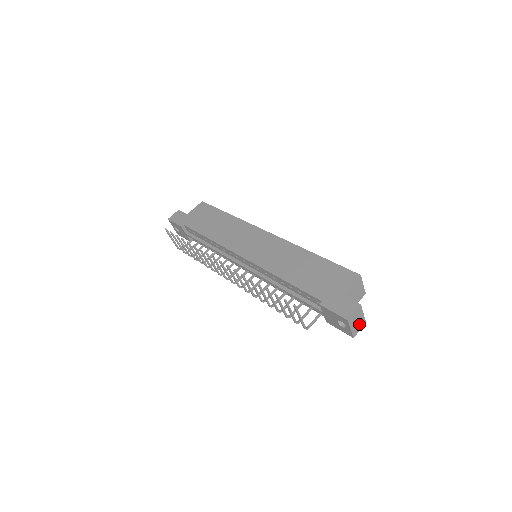
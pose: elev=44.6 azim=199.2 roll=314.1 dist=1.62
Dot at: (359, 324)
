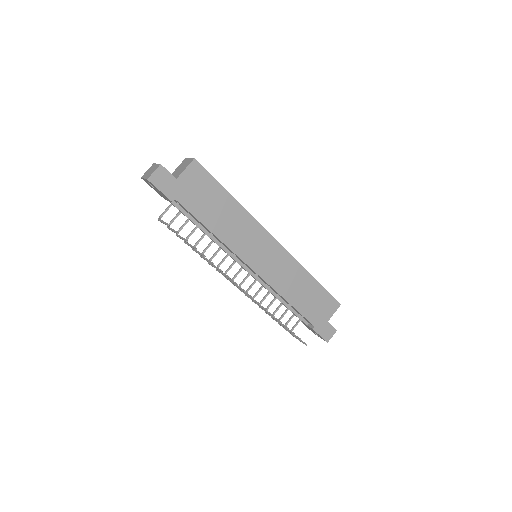
Dot at: occluded
